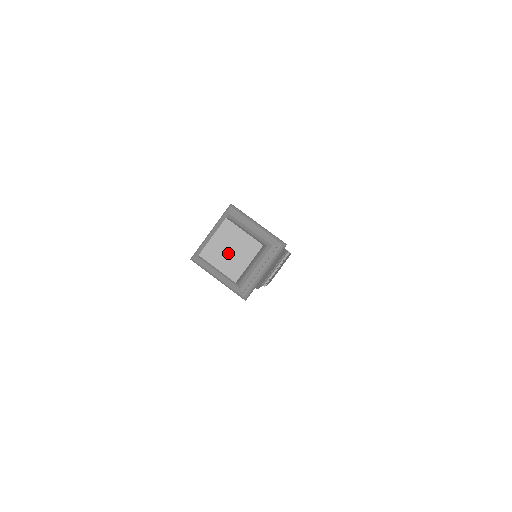
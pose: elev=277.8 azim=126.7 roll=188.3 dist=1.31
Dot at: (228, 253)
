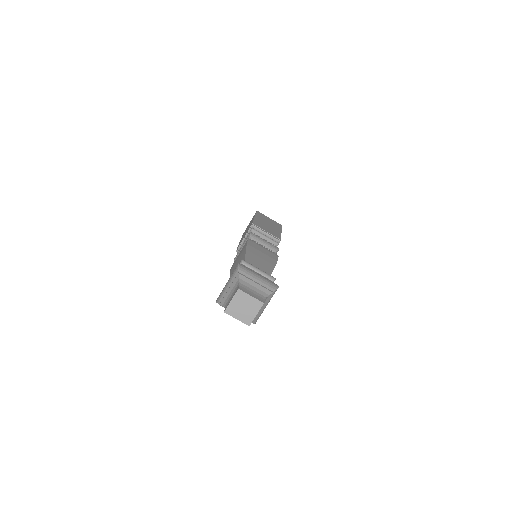
Dot at: (242, 309)
